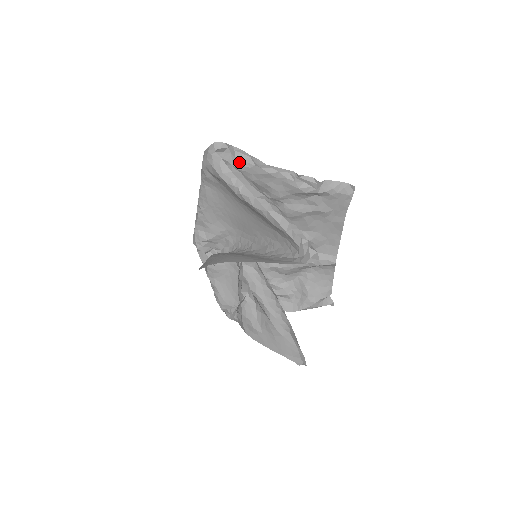
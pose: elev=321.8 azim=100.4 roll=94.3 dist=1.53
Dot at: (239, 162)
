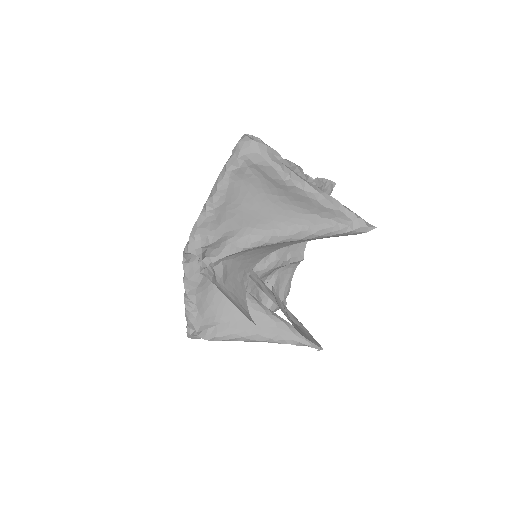
Dot at: occluded
